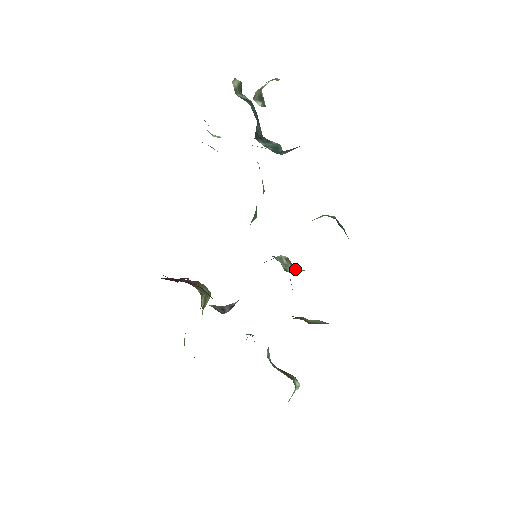
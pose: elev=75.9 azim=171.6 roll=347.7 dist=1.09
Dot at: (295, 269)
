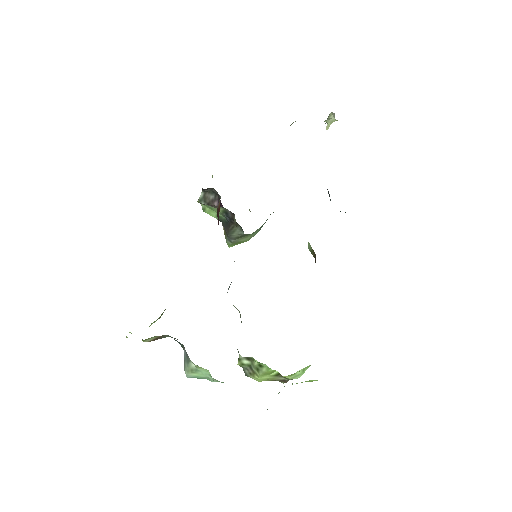
Dot at: occluded
